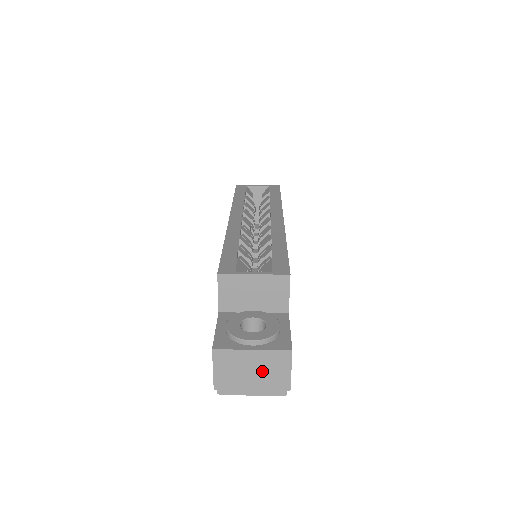
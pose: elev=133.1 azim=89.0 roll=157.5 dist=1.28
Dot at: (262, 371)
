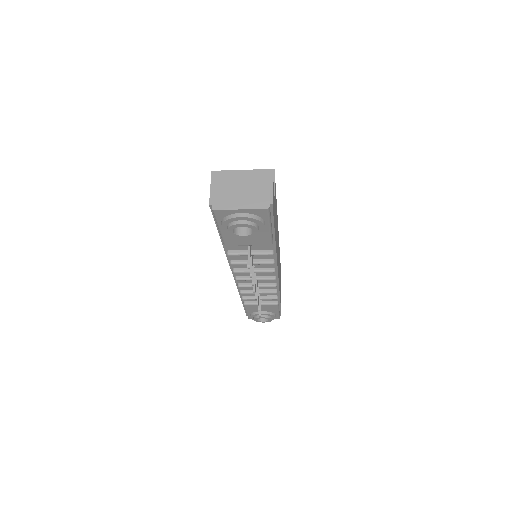
Dot at: (249, 187)
